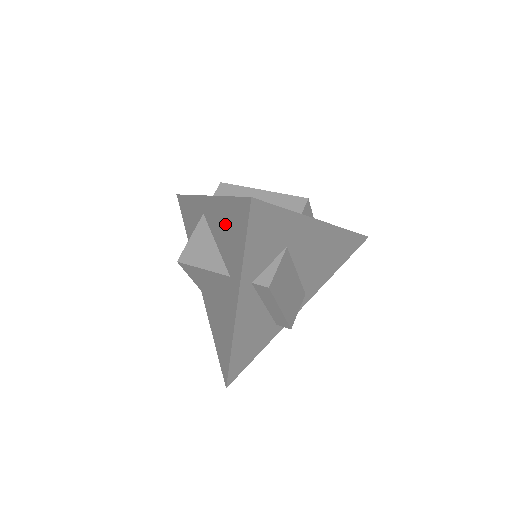
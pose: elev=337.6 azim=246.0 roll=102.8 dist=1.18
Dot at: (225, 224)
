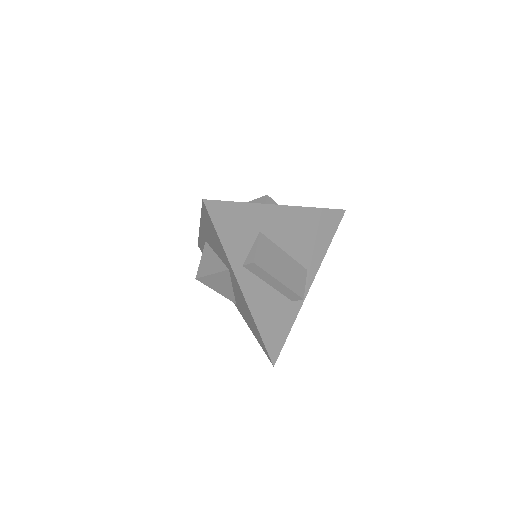
Dot at: (210, 234)
